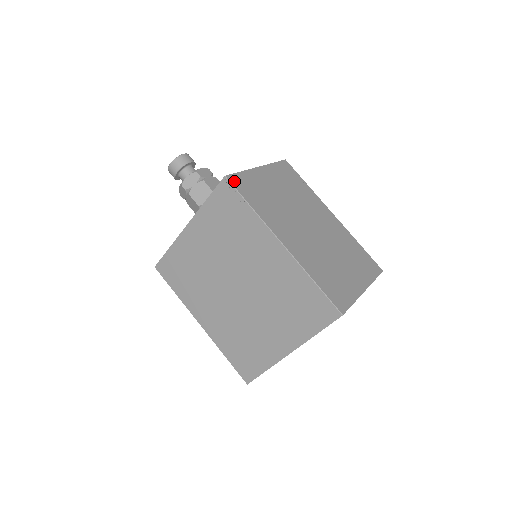
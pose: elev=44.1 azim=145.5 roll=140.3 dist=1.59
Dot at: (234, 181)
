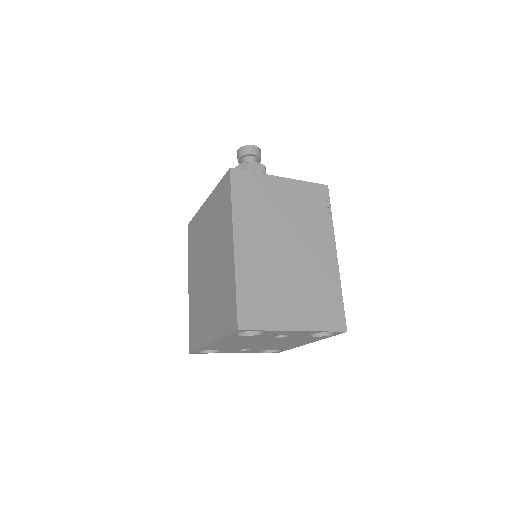
Dot at: (236, 176)
